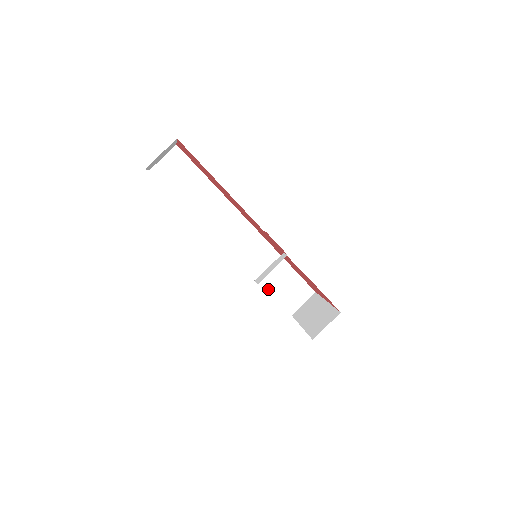
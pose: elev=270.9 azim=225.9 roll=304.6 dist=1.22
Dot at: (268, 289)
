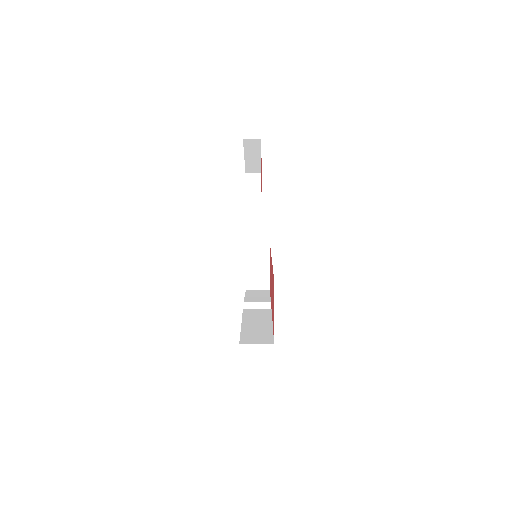
Dot at: occluded
